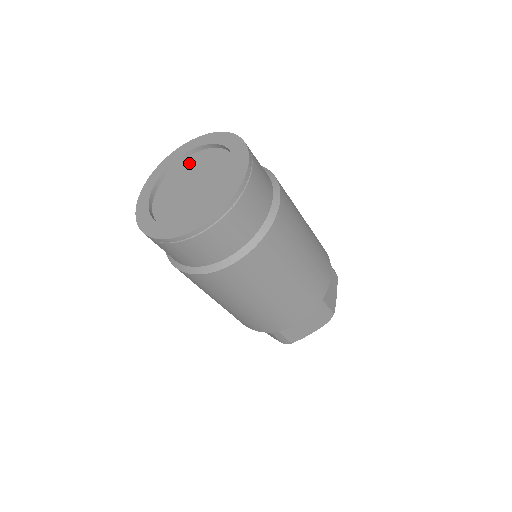
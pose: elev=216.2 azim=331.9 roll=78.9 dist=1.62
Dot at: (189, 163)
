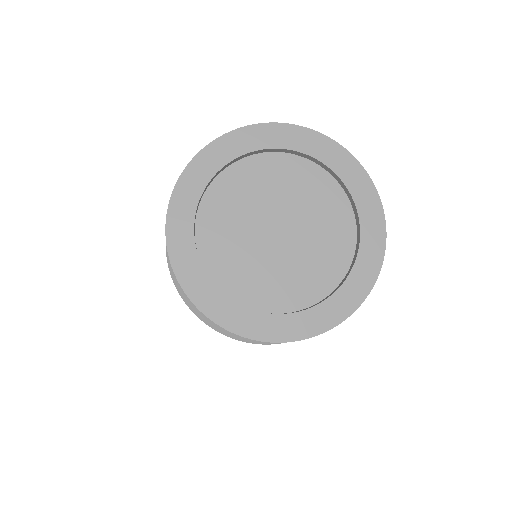
Dot at: (306, 179)
